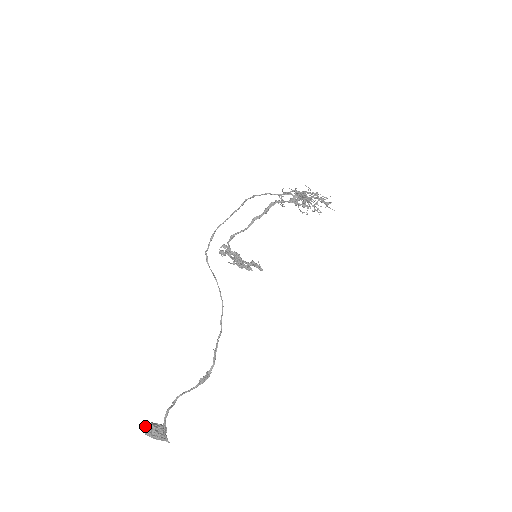
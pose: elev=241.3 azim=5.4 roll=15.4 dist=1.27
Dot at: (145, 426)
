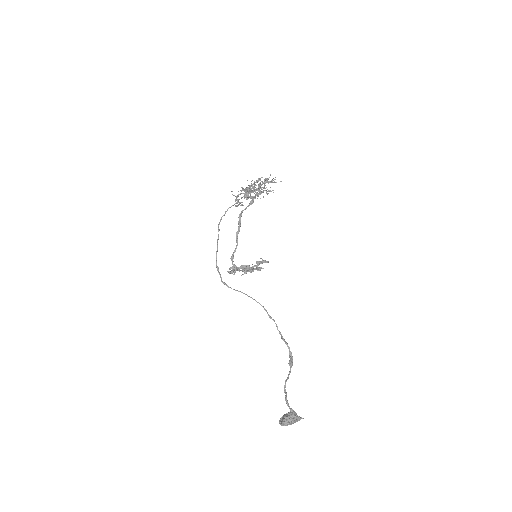
Dot at: (281, 421)
